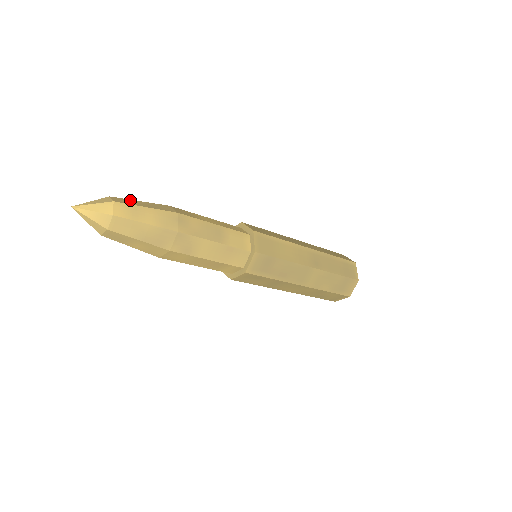
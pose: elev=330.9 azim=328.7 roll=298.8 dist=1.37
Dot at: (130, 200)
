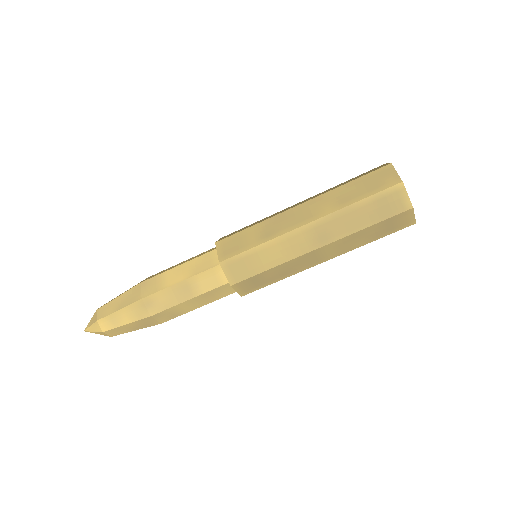
Dot at: (110, 303)
